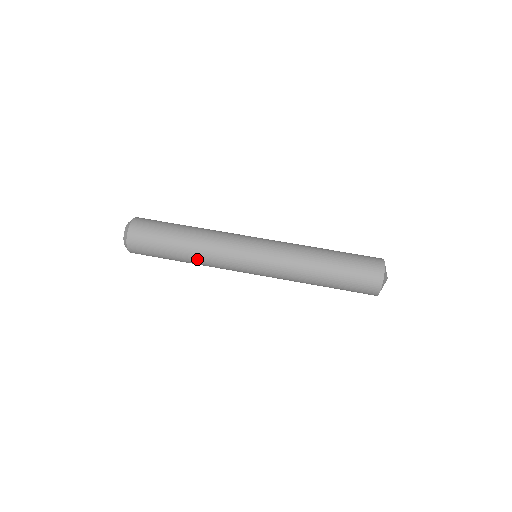
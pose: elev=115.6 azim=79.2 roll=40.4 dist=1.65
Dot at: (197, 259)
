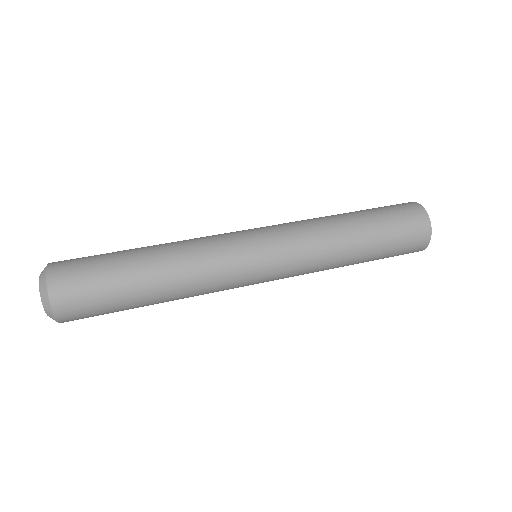
Dot at: (173, 264)
